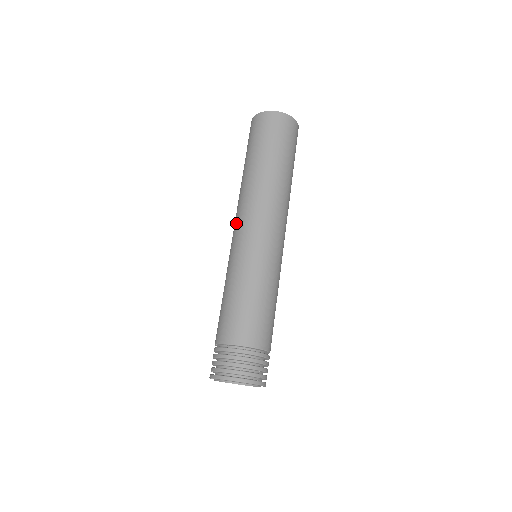
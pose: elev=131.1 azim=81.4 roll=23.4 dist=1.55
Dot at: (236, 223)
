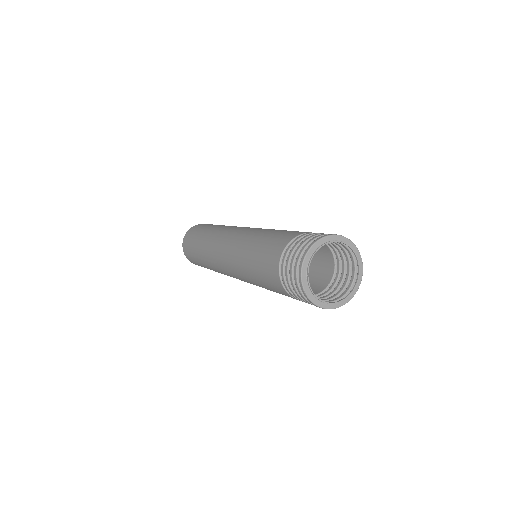
Dot at: (224, 238)
